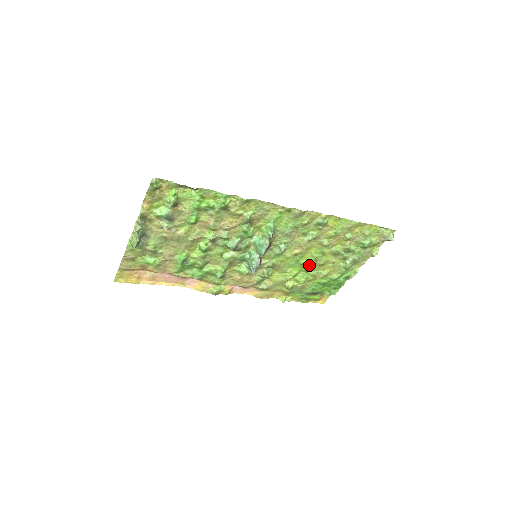
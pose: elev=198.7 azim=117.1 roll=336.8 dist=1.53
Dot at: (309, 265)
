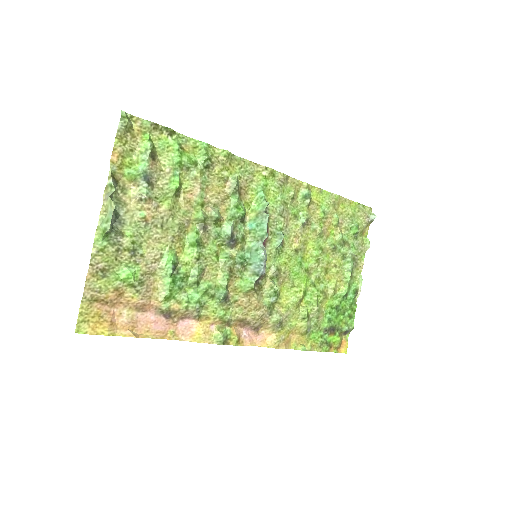
Dot at: (313, 274)
